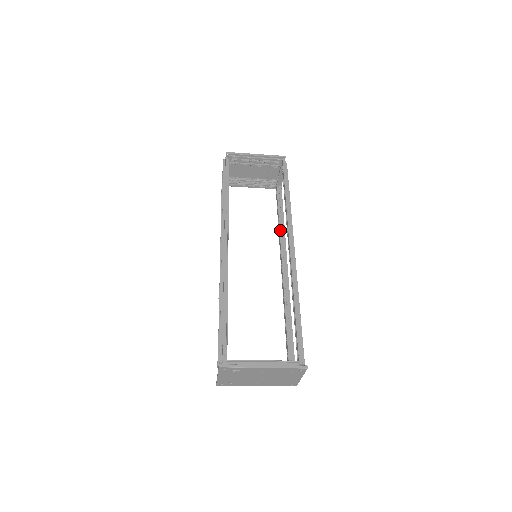
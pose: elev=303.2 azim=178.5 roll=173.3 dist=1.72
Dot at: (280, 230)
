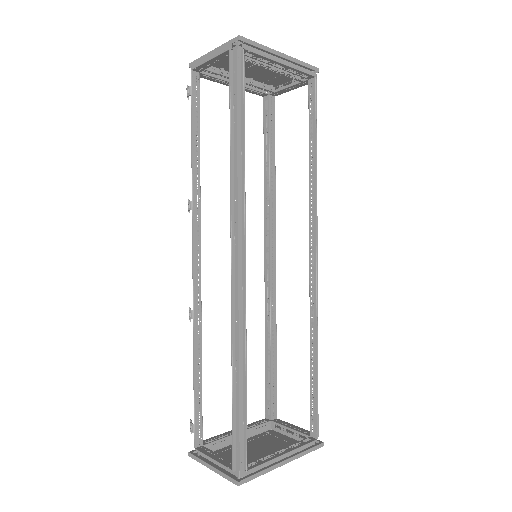
Dot at: (270, 188)
